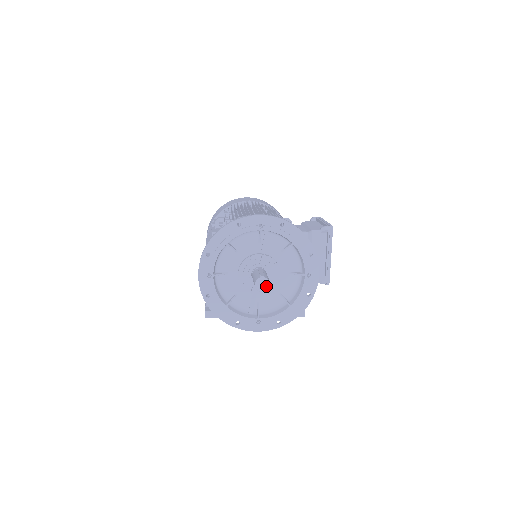
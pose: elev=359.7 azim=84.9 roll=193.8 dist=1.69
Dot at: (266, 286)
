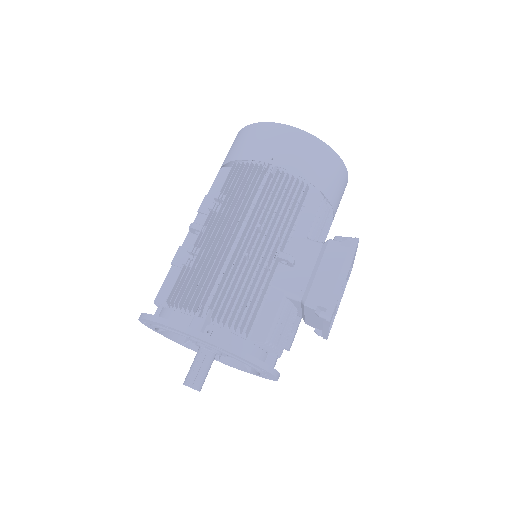
Dot at: occluded
